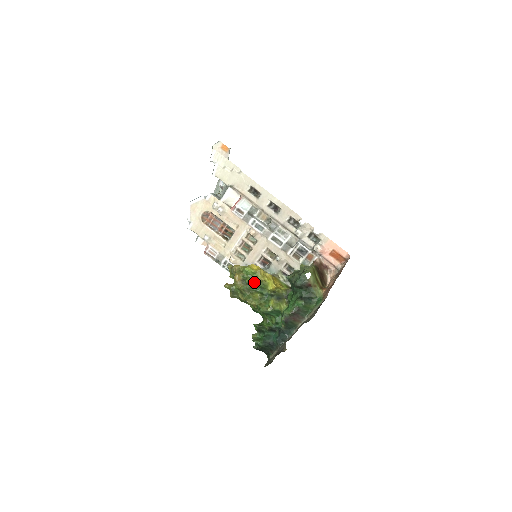
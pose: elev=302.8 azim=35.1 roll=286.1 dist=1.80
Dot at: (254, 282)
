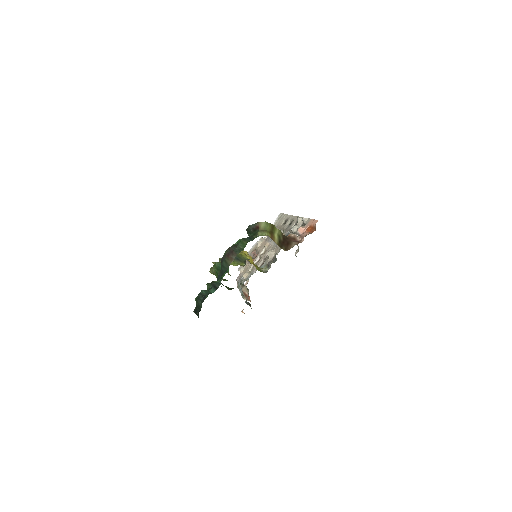
Dot at: occluded
